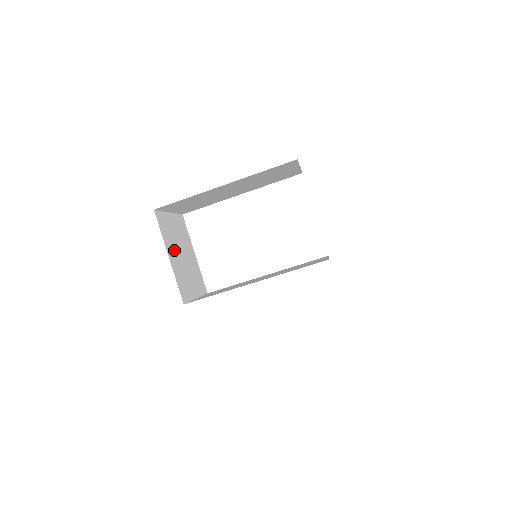
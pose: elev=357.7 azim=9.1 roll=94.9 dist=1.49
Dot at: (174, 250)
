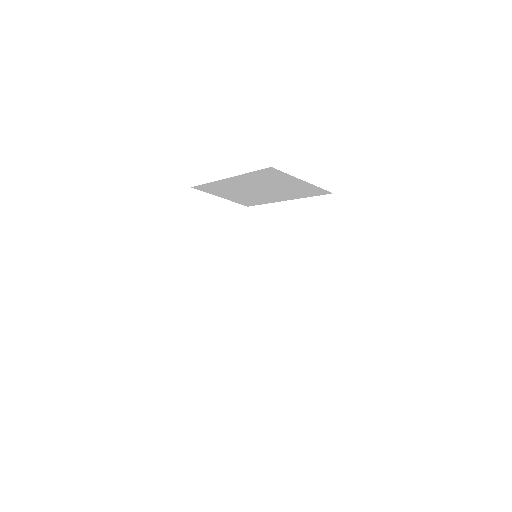
Dot at: (200, 226)
